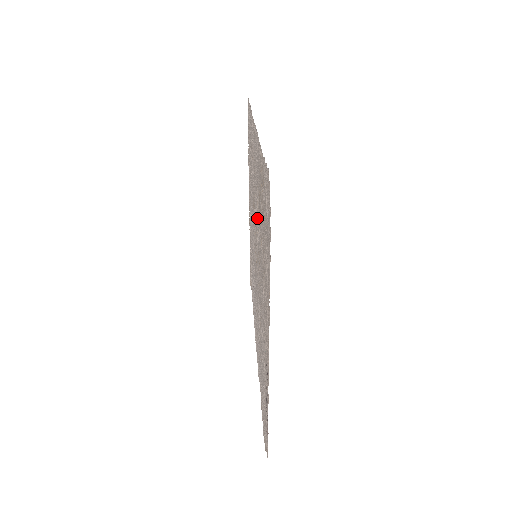
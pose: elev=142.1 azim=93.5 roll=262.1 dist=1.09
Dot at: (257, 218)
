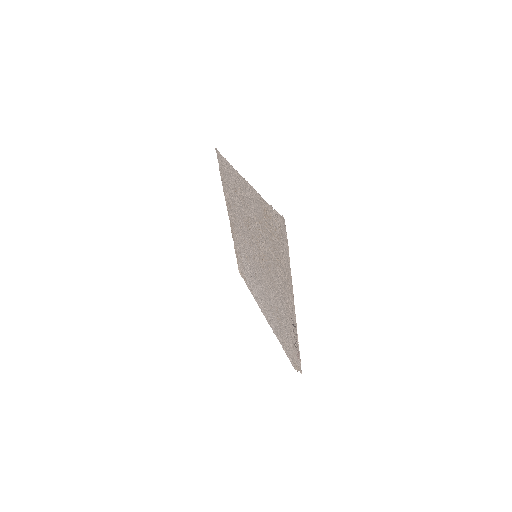
Dot at: (258, 234)
